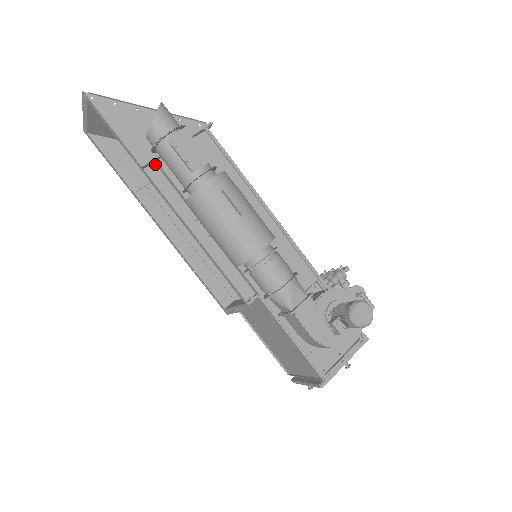
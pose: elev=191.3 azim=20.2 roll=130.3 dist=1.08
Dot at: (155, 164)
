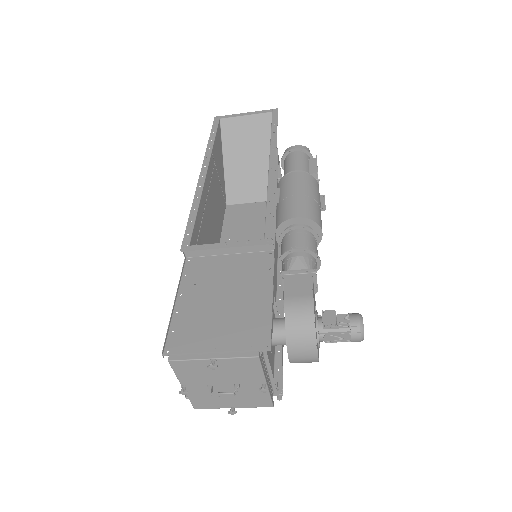
Dot at: occluded
